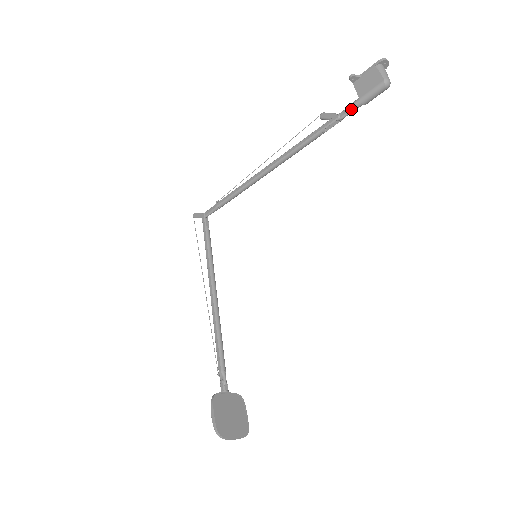
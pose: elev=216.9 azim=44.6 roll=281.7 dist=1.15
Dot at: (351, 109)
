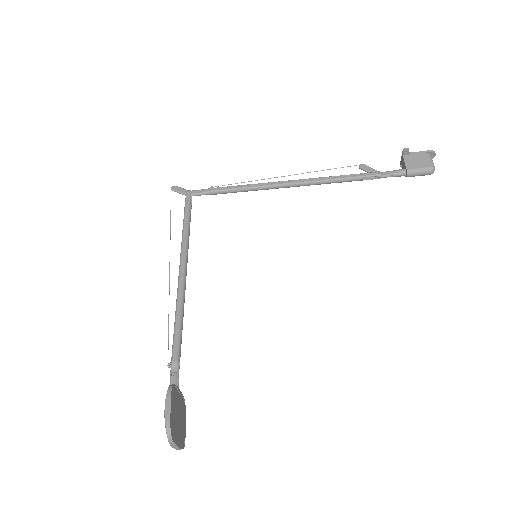
Dot at: (395, 174)
